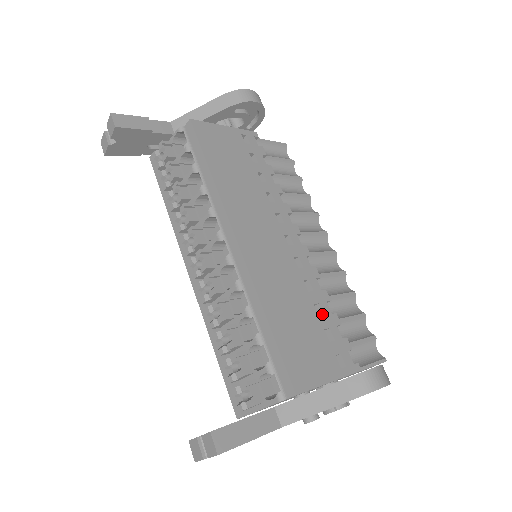
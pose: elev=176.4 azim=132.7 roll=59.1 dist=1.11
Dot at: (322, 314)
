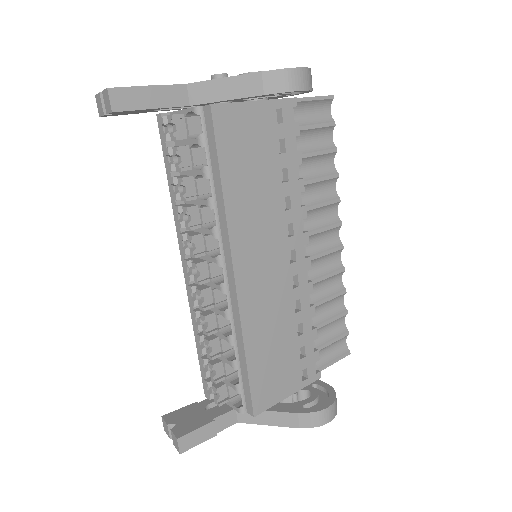
Dot at: (302, 332)
